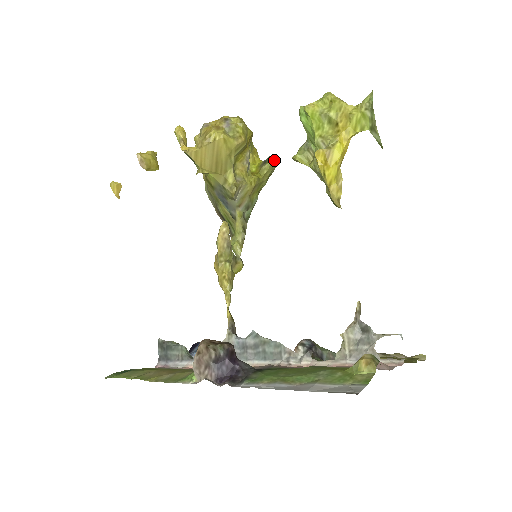
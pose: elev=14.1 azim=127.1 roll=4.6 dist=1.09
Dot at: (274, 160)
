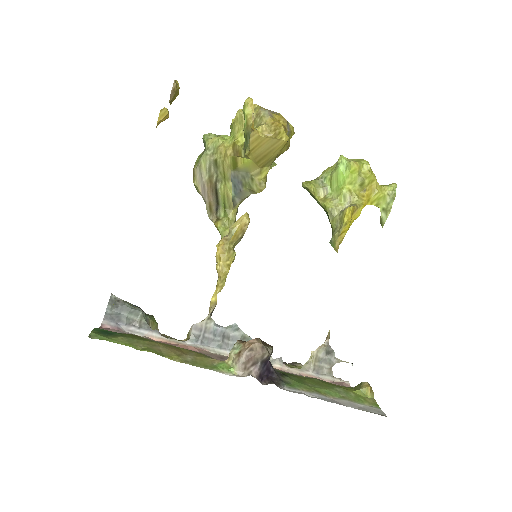
Dot at: (272, 166)
